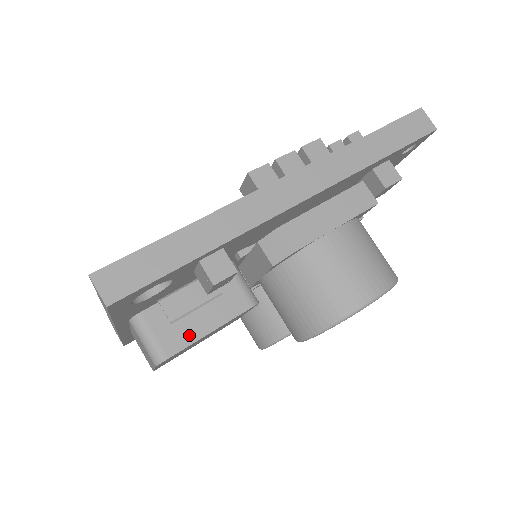
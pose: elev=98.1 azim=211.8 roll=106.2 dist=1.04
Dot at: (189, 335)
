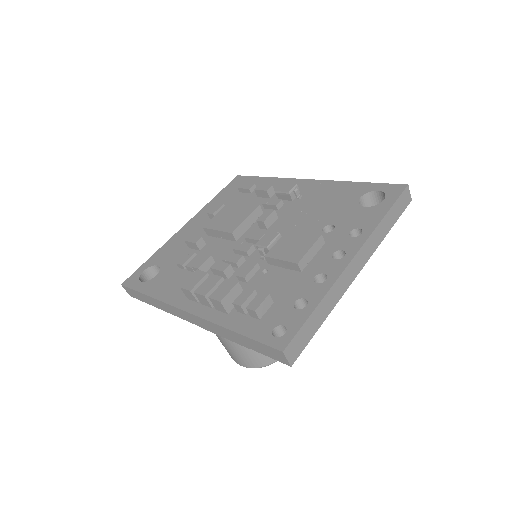
Dot at: occluded
